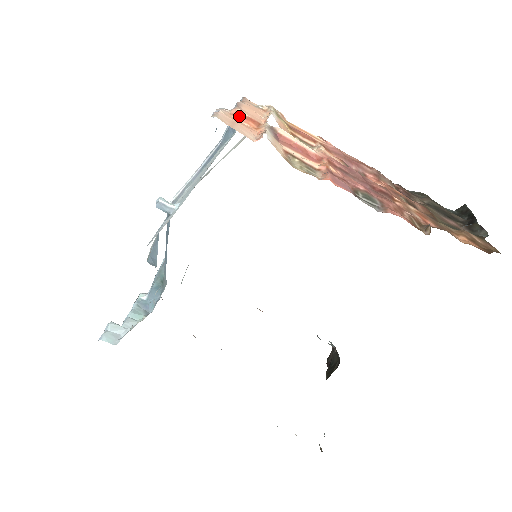
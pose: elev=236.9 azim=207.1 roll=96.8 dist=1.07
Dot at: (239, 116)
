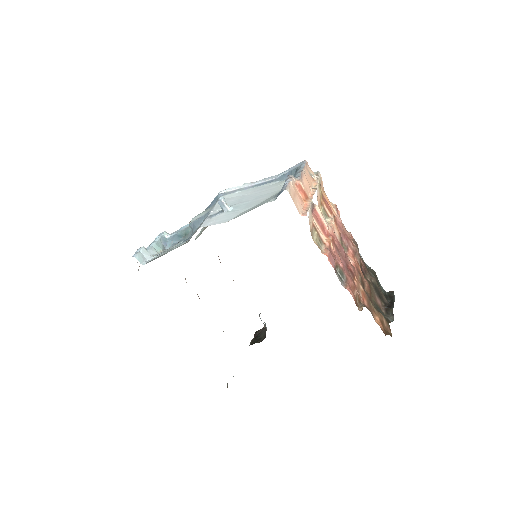
Dot at: (299, 187)
